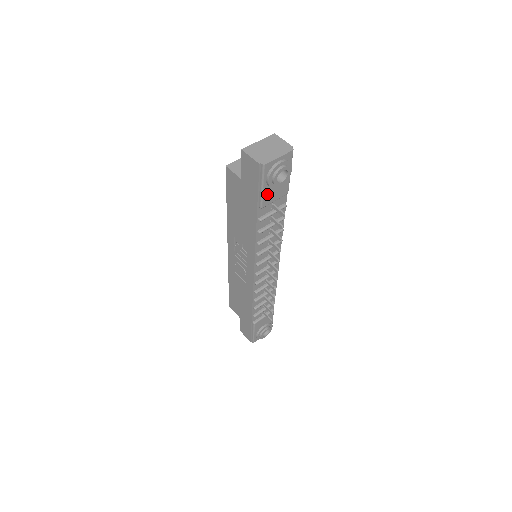
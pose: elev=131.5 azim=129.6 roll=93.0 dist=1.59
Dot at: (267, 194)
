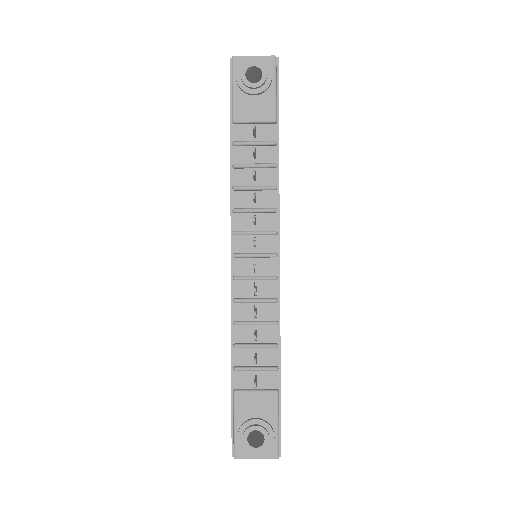
Dot at: (240, 103)
